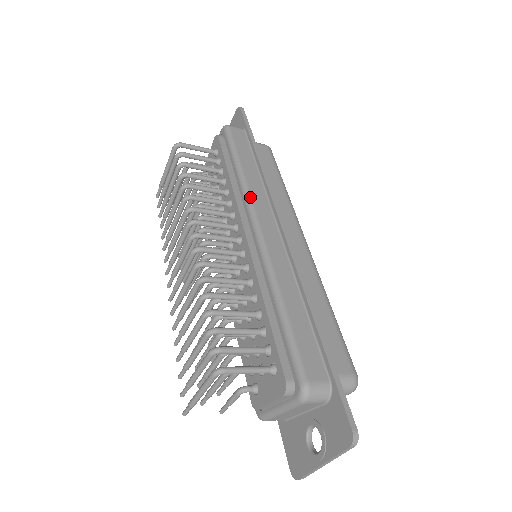
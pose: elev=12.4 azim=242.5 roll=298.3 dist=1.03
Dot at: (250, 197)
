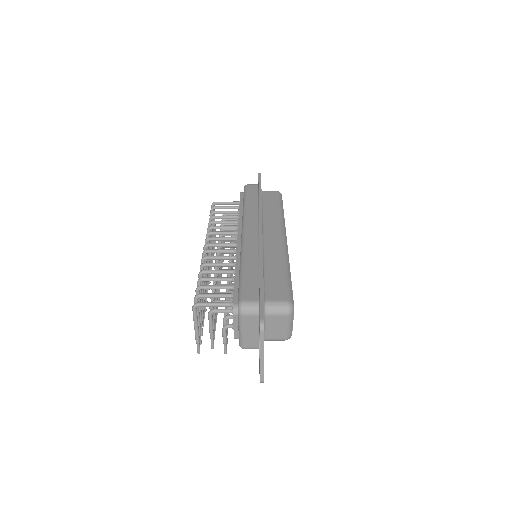
Dot at: (245, 218)
